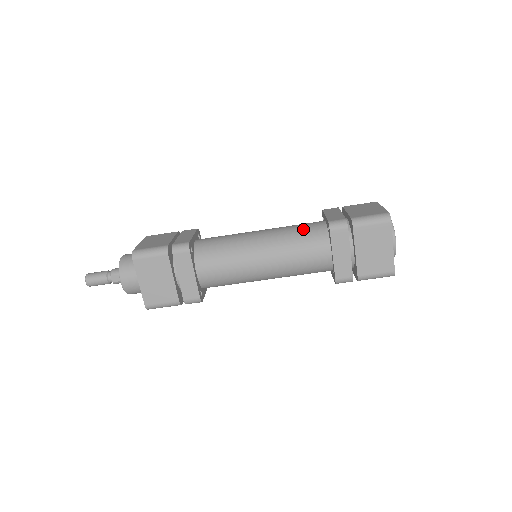
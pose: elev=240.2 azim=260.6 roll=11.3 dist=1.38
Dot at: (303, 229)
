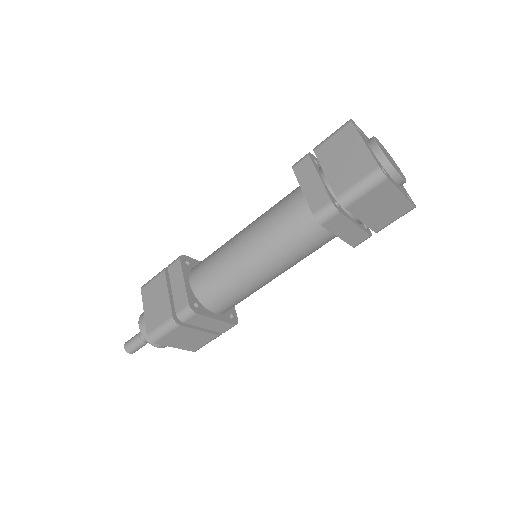
Dot at: (288, 222)
